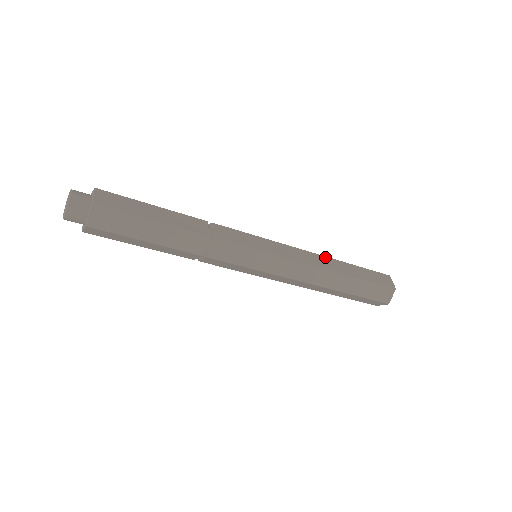
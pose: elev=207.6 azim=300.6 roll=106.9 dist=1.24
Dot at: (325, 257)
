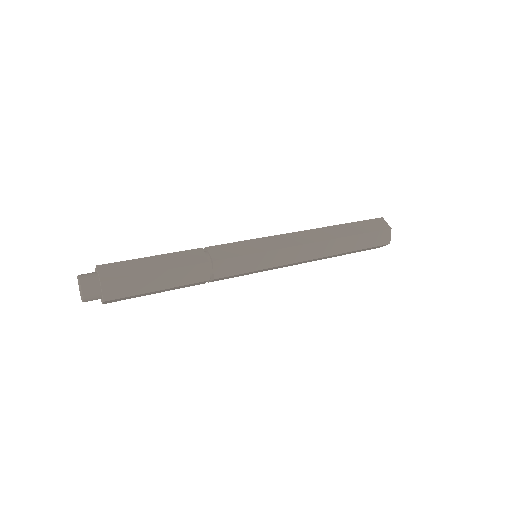
Dot at: (317, 229)
